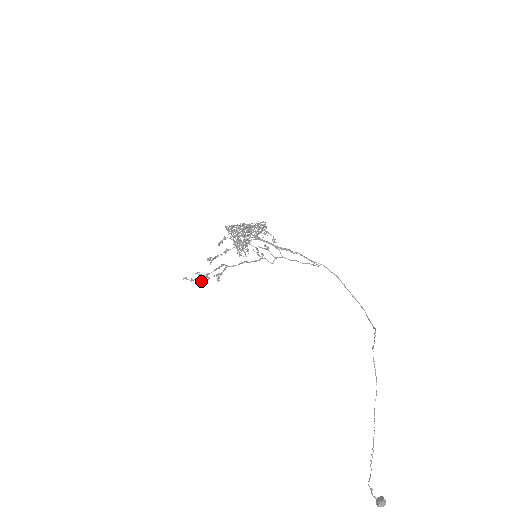
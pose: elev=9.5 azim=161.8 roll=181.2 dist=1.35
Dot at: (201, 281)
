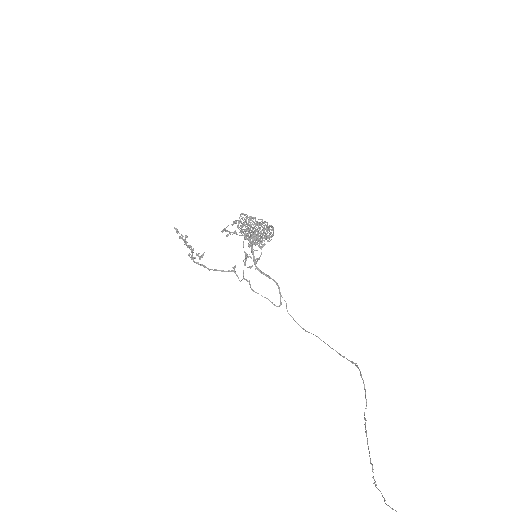
Dot at: occluded
